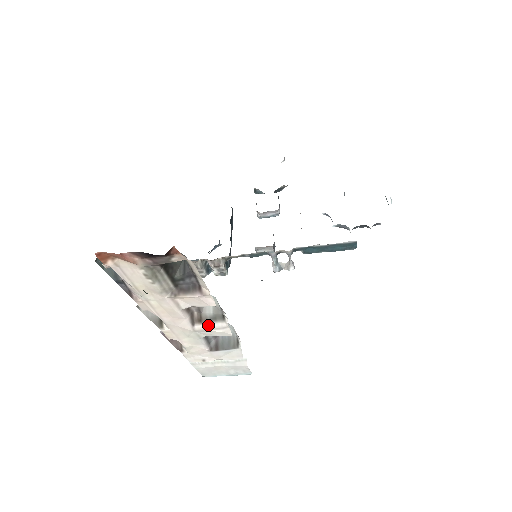
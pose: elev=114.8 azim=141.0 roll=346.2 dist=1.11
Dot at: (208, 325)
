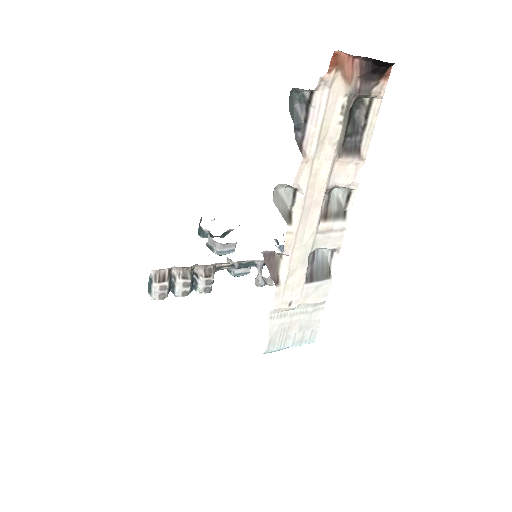
Dot at: (331, 224)
